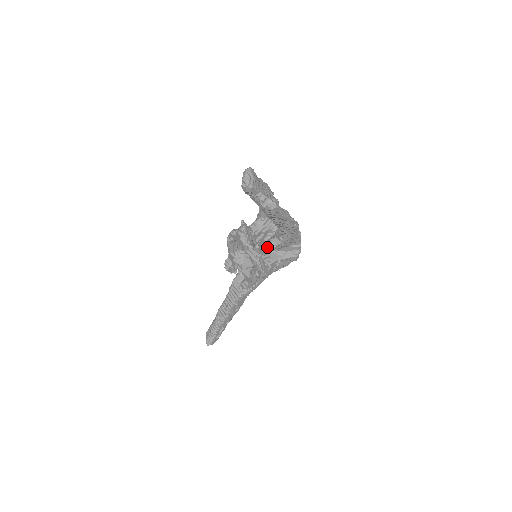
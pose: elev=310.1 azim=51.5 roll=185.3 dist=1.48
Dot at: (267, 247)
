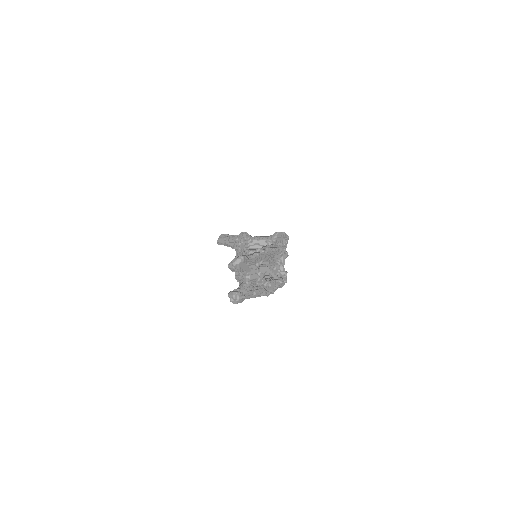
Dot at: occluded
